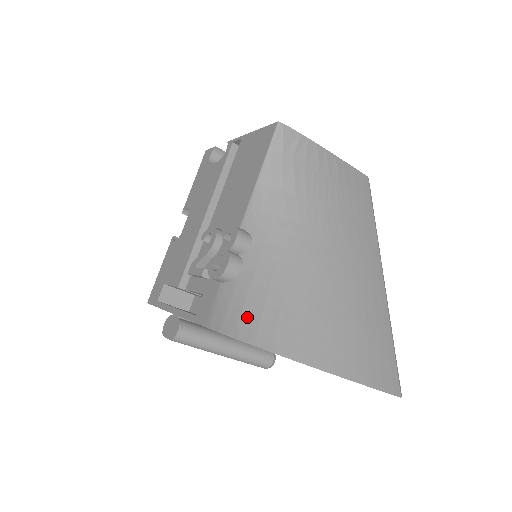
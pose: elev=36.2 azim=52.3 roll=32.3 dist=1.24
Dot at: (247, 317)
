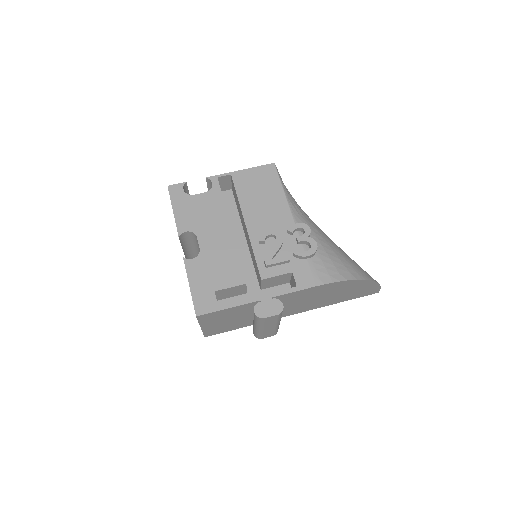
Dot at: (340, 269)
